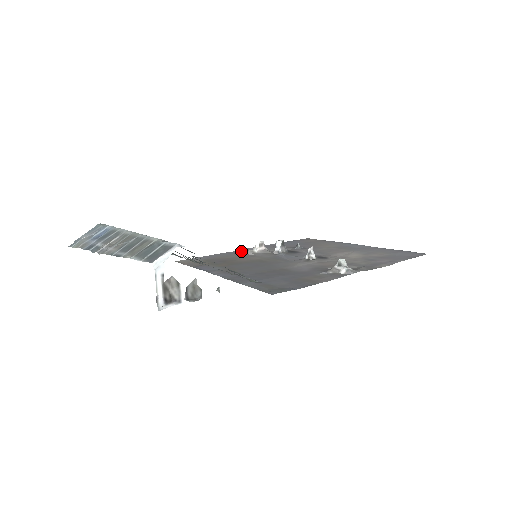
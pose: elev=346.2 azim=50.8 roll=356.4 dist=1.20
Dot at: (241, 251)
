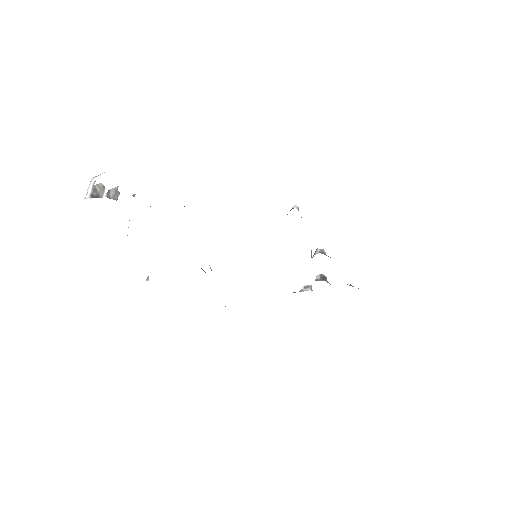
Dot at: occluded
